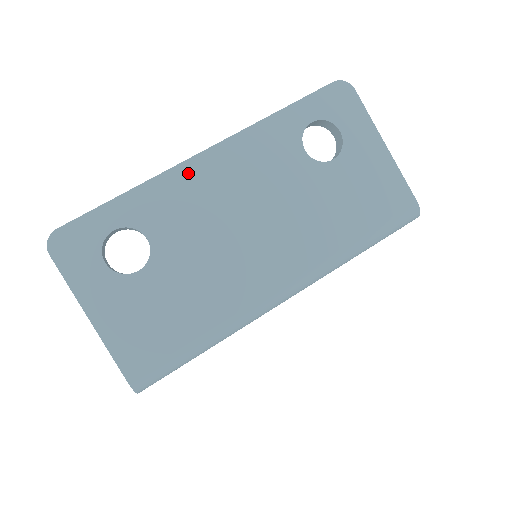
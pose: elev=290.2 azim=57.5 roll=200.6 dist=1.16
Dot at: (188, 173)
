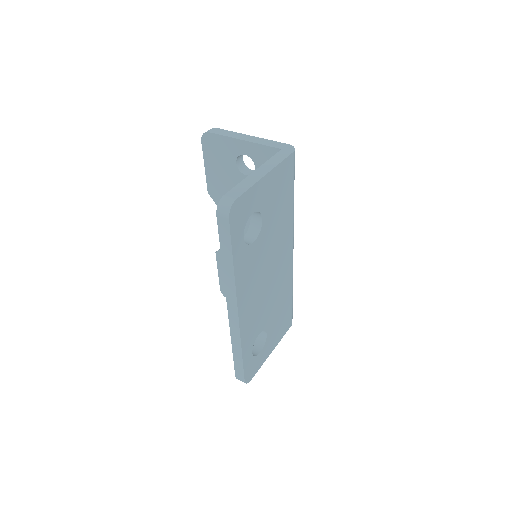
Dot at: (244, 320)
